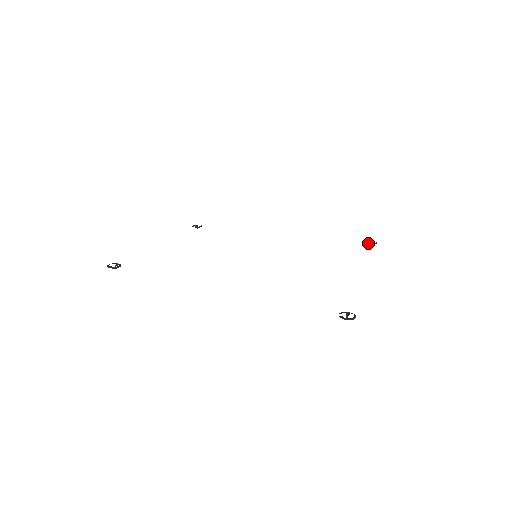
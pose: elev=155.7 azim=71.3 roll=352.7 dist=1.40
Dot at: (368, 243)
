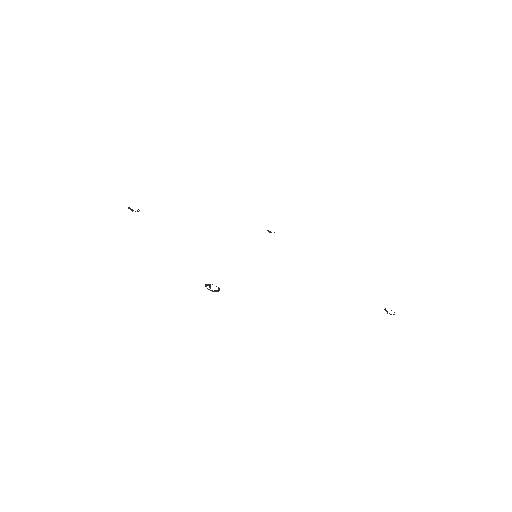
Dot at: (271, 232)
